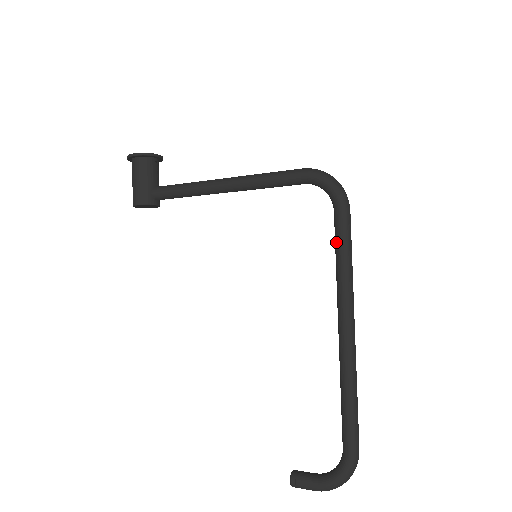
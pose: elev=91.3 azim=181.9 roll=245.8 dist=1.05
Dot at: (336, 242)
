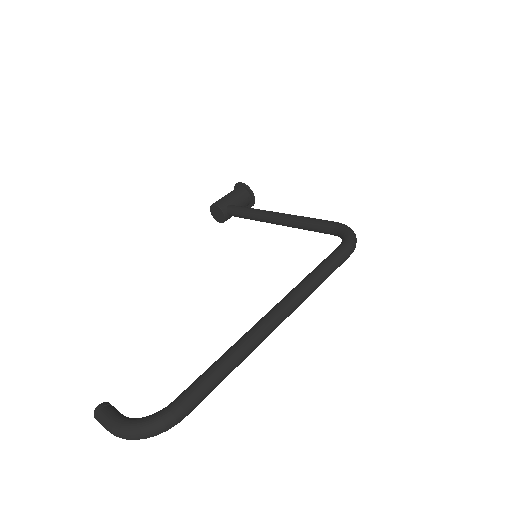
Dot at: (321, 262)
